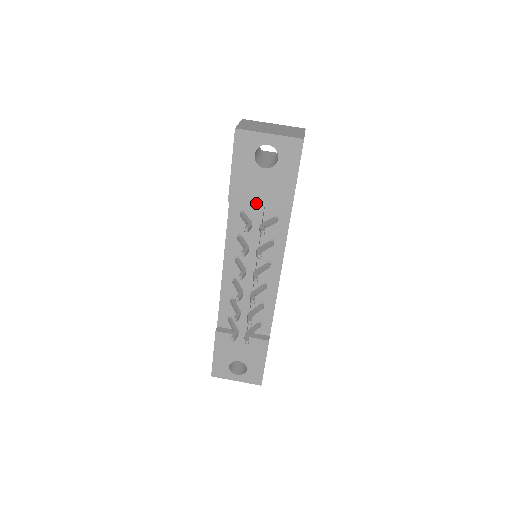
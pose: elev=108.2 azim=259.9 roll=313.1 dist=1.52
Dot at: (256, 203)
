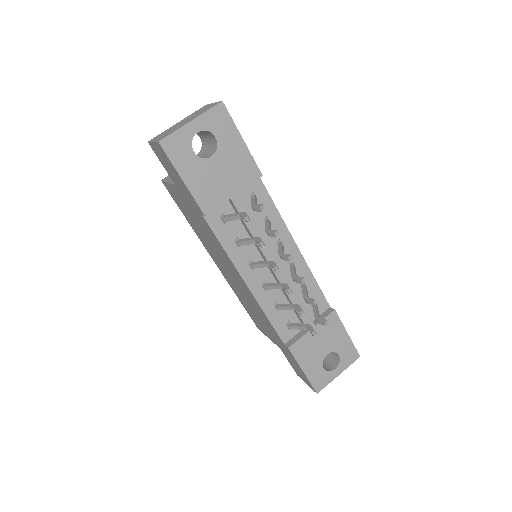
Dot at: (229, 195)
